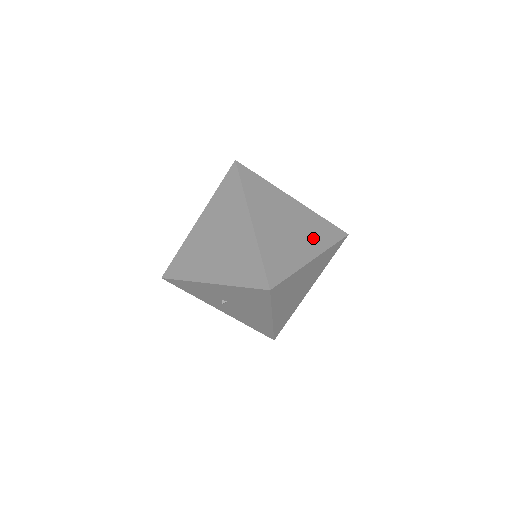
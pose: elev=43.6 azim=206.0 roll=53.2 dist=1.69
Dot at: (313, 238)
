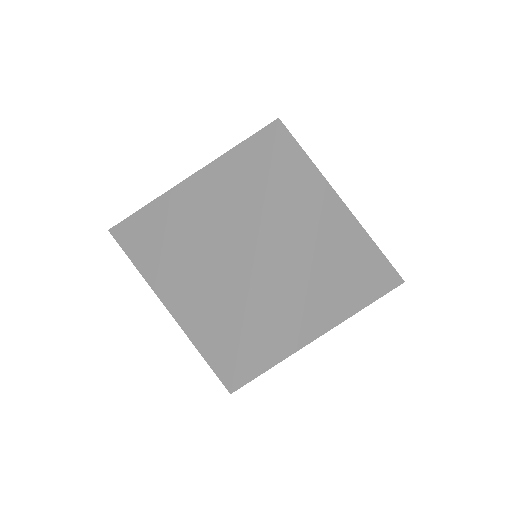
Dot at: (346, 291)
